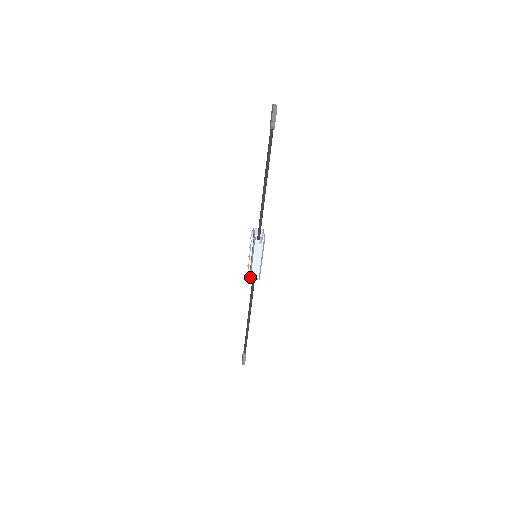
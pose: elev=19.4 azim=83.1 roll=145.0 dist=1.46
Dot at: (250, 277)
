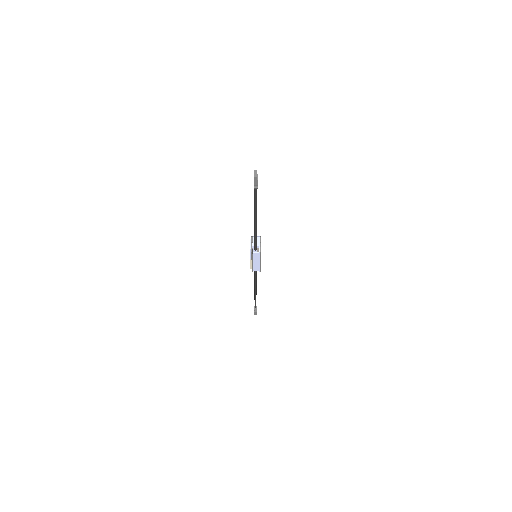
Dot at: (252, 271)
